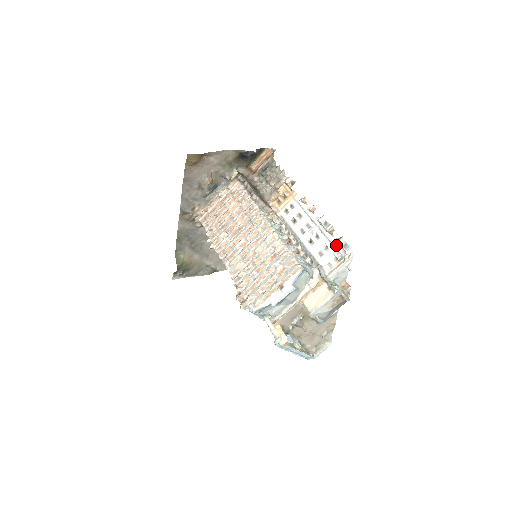
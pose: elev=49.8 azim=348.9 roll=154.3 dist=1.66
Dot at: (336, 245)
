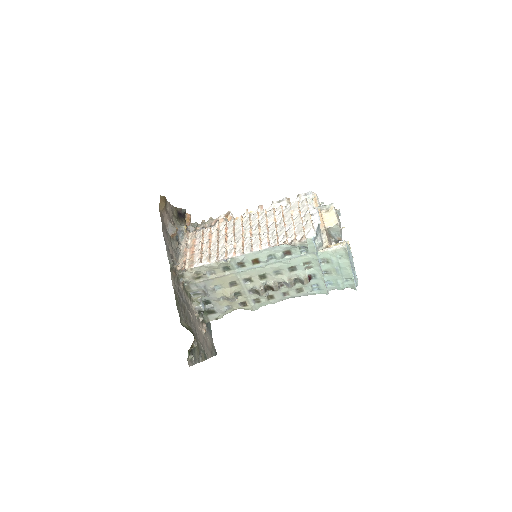
Dot at: (300, 201)
